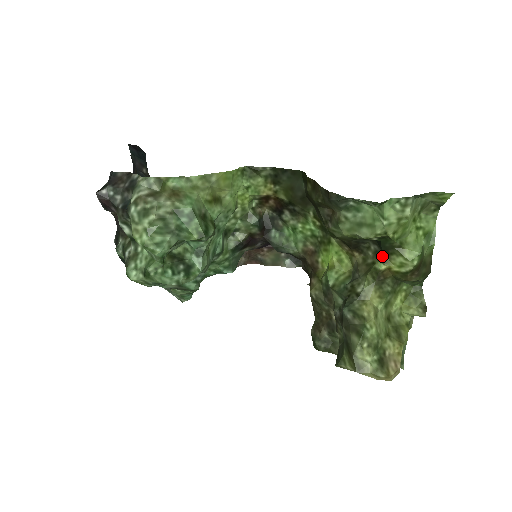
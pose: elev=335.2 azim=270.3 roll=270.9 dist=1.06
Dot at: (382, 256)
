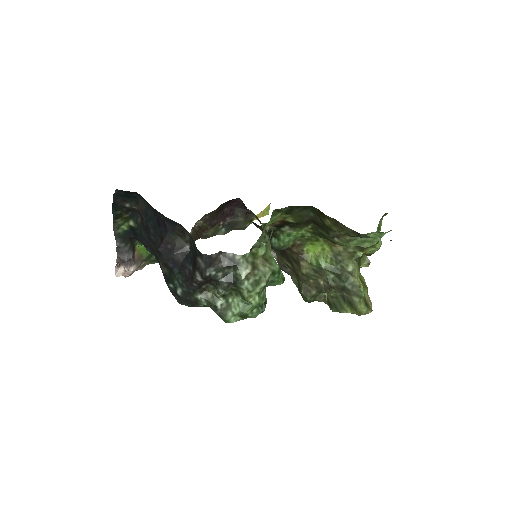
Dot at: (362, 249)
